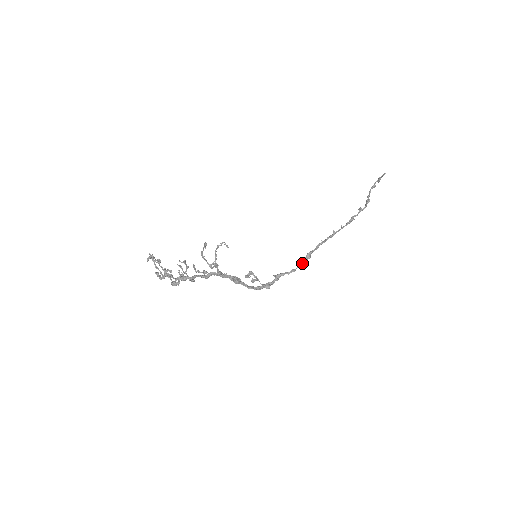
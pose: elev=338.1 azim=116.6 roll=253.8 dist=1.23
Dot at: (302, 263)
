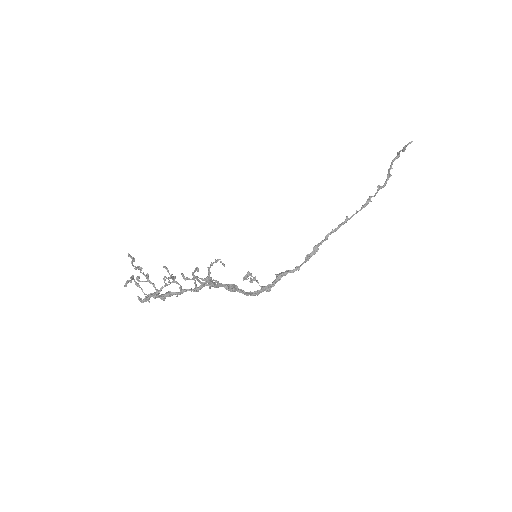
Dot at: (308, 258)
